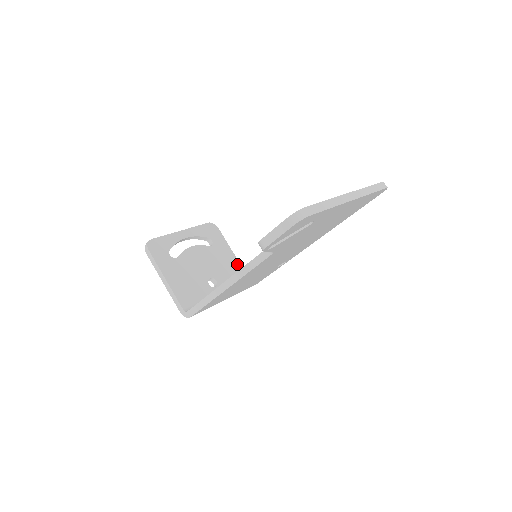
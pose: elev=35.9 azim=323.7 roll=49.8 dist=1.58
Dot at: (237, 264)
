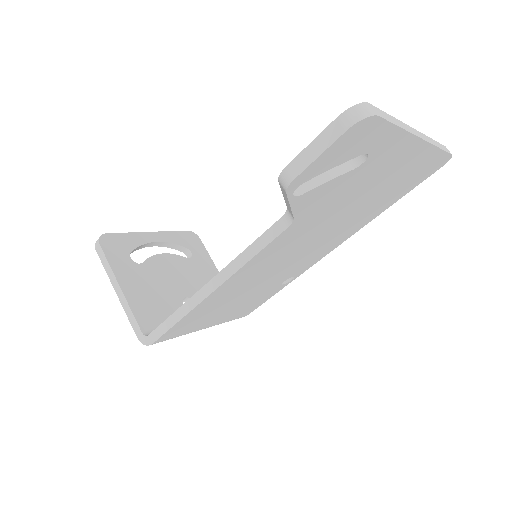
Dot at: occluded
